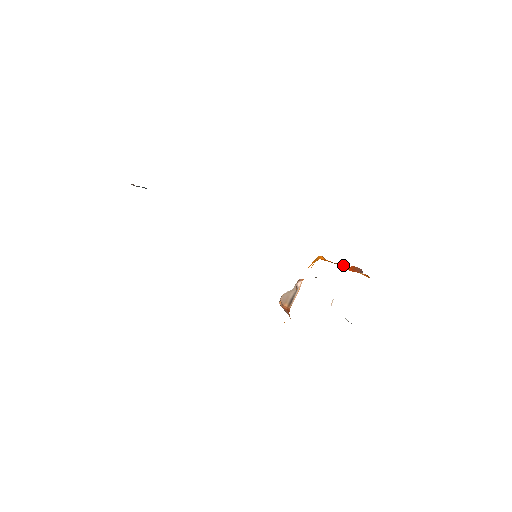
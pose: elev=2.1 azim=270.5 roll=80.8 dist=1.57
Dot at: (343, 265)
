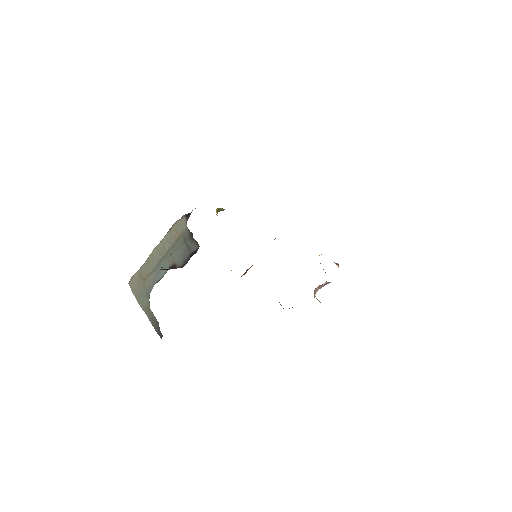
Dot at: occluded
